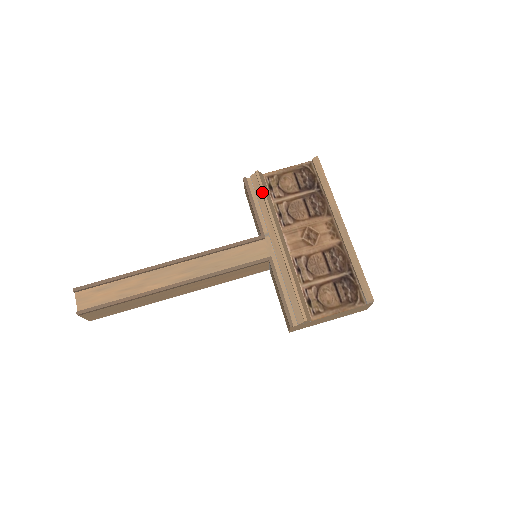
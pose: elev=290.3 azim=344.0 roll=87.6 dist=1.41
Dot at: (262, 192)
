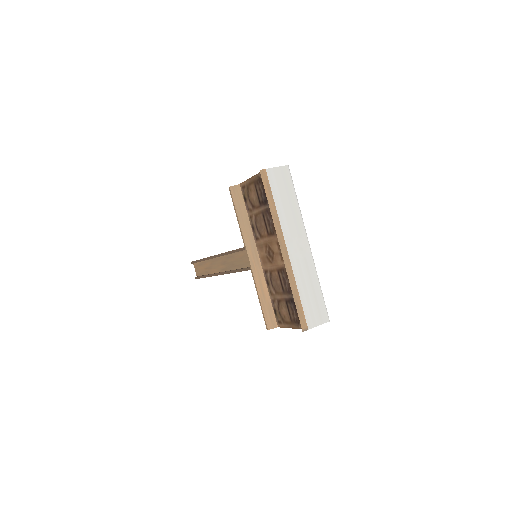
Dot at: occluded
